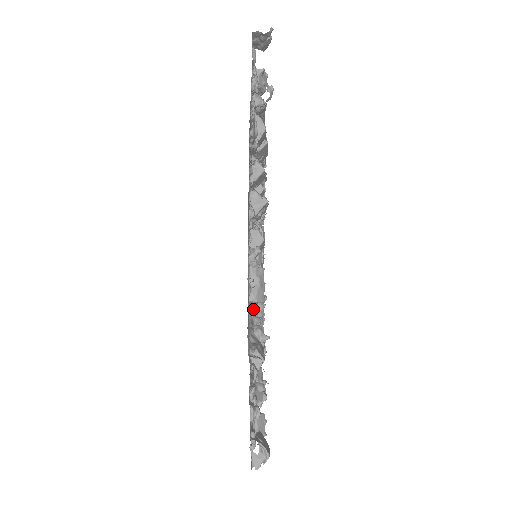
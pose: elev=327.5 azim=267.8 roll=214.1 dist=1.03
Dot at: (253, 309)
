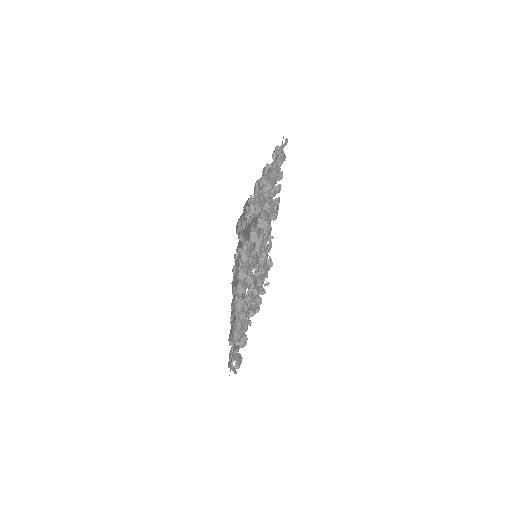
Dot at: occluded
